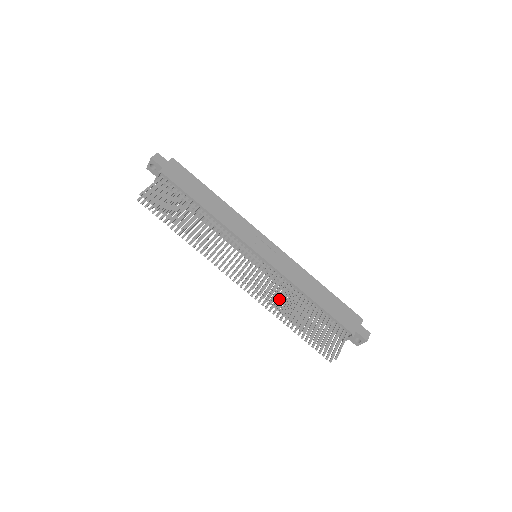
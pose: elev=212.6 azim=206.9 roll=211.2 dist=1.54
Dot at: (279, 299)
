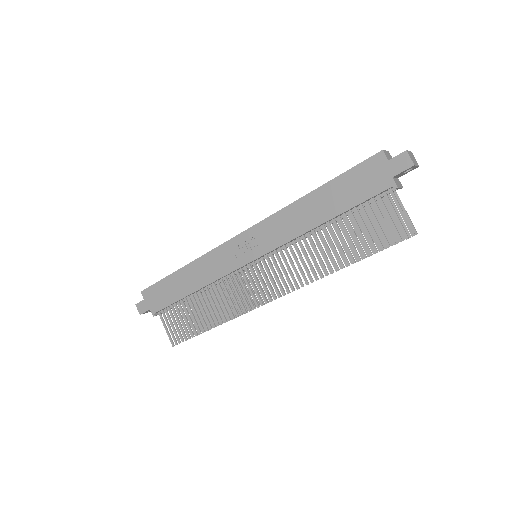
Dot at: (310, 267)
